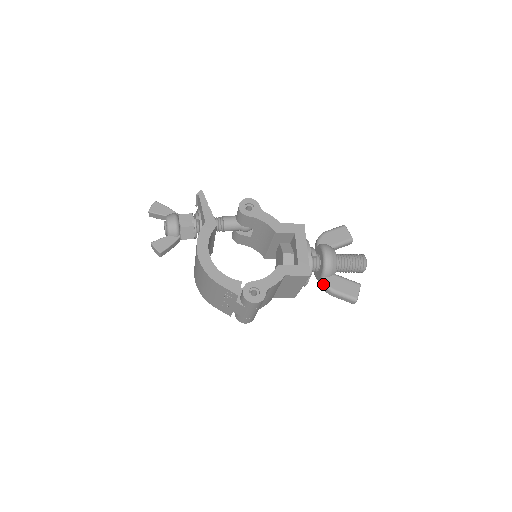
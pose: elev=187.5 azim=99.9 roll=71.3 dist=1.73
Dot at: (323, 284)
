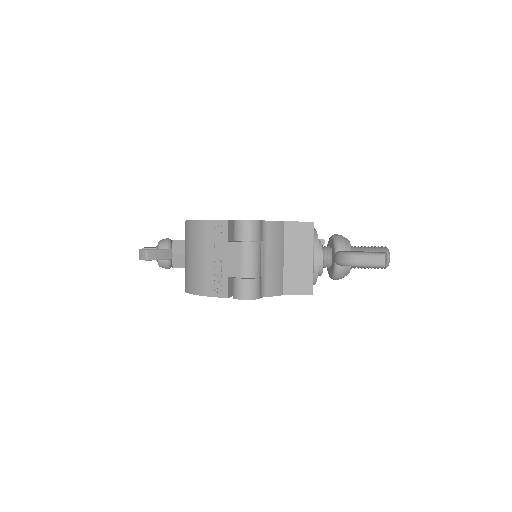
Dot at: (339, 255)
